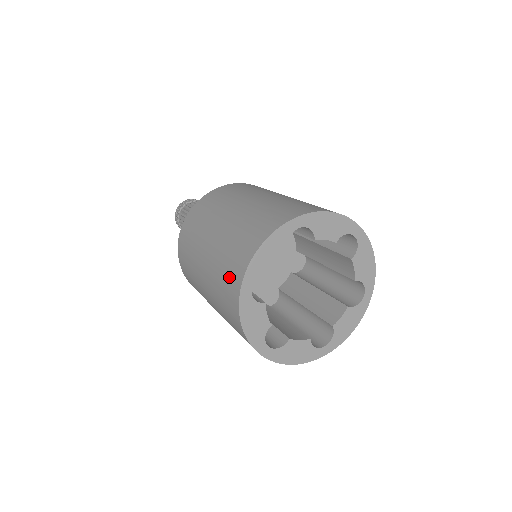
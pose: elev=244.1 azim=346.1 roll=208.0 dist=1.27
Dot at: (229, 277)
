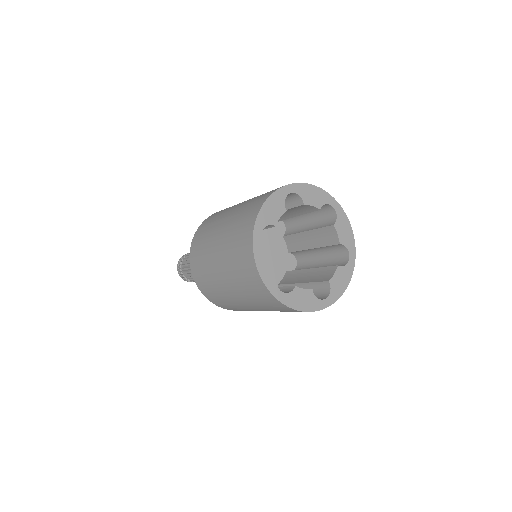
Dot at: (263, 298)
